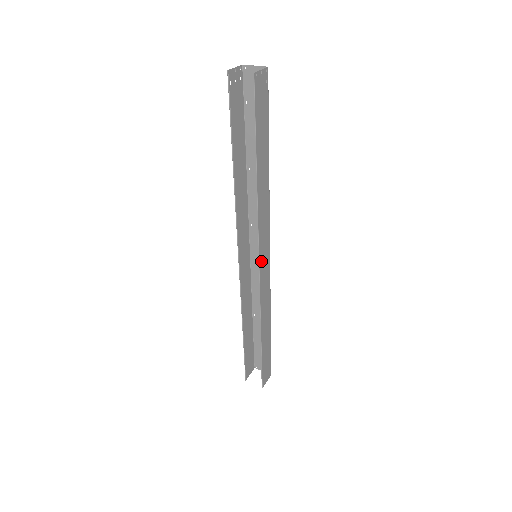
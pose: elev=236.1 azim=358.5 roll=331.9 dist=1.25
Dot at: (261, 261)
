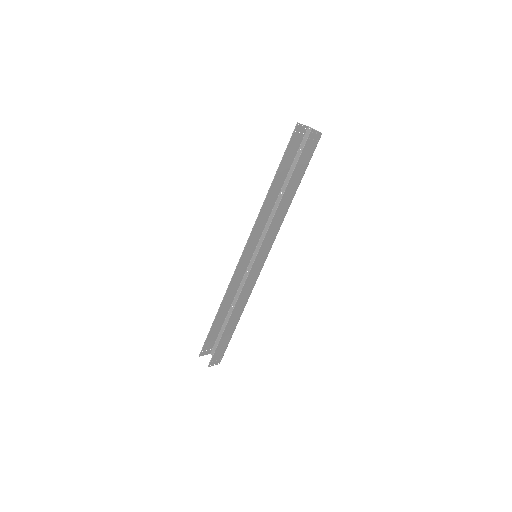
Dot at: (258, 258)
